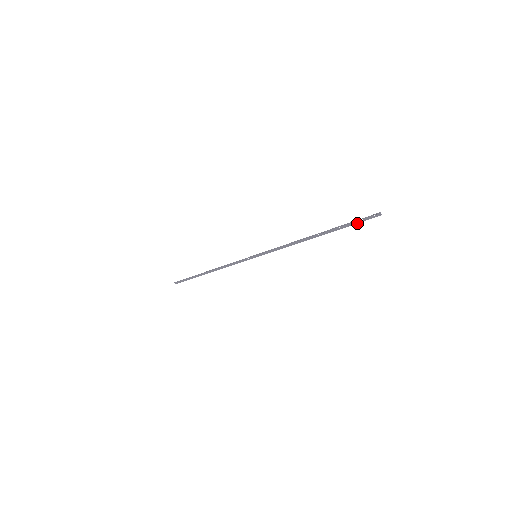
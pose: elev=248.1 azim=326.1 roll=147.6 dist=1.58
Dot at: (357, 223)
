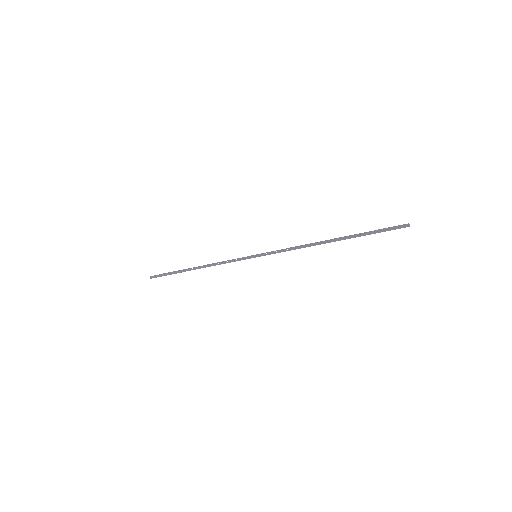
Dot at: occluded
